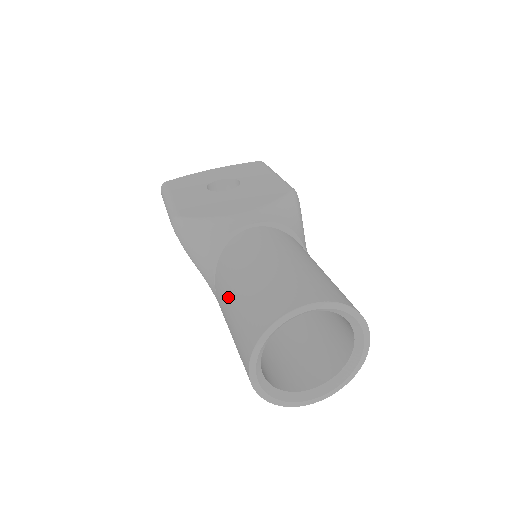
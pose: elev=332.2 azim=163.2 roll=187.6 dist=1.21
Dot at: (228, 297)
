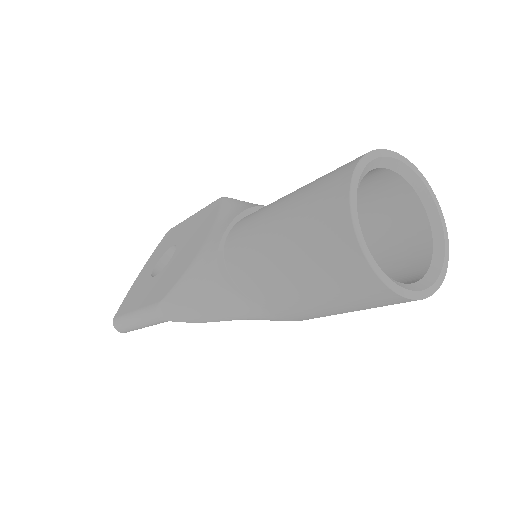
Dot at: (281, 279)
